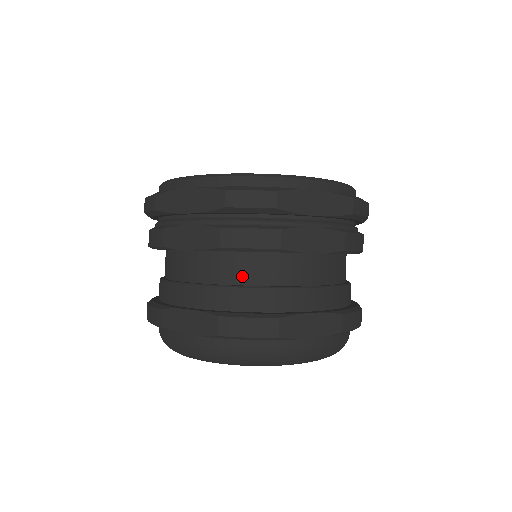
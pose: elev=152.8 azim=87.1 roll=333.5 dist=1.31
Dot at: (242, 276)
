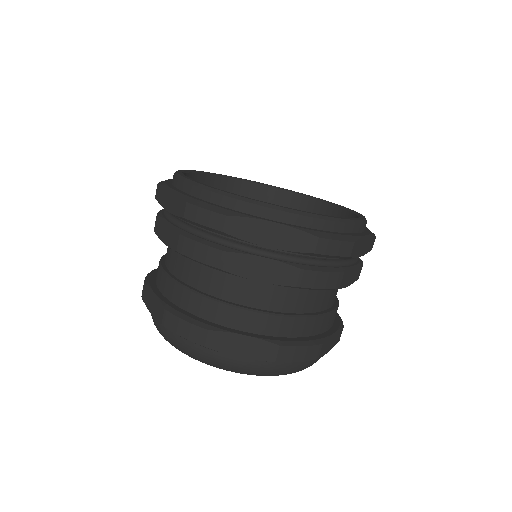
Dot at: (196, 280)
